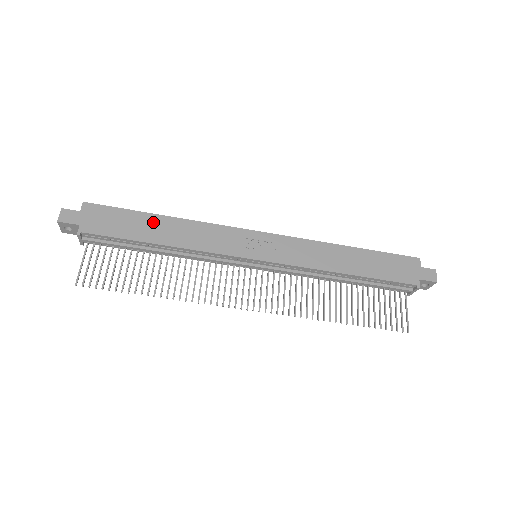
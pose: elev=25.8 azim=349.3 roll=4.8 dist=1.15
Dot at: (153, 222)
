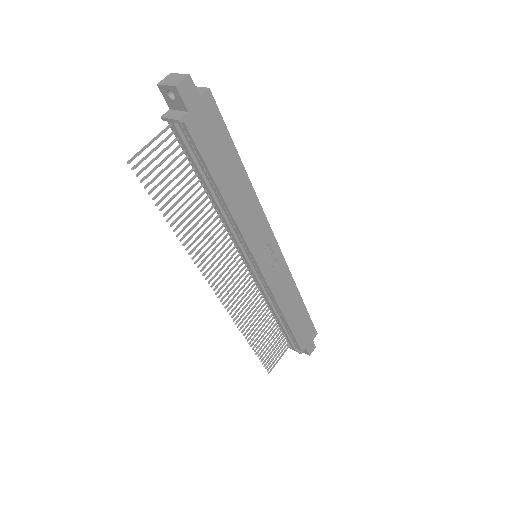
Dot at: (235, 169)
